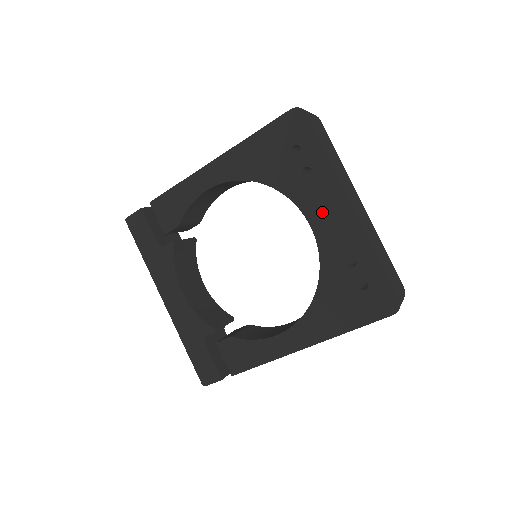
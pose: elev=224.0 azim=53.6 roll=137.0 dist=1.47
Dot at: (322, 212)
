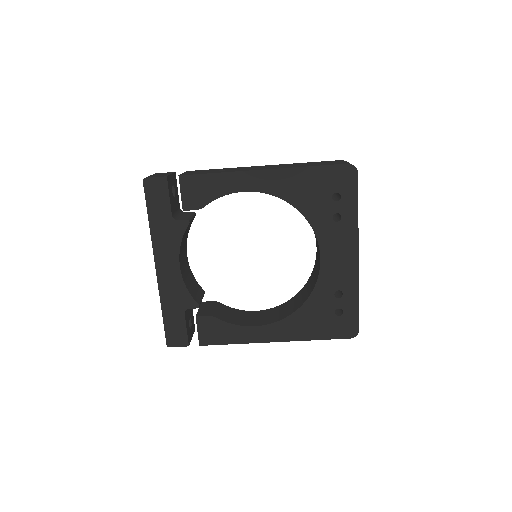
Dot at: (334, 251)
